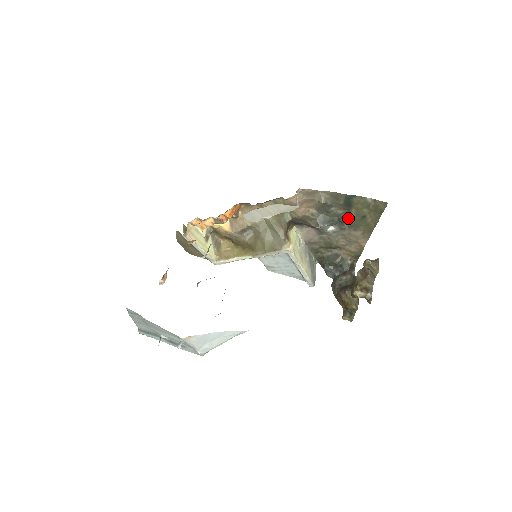
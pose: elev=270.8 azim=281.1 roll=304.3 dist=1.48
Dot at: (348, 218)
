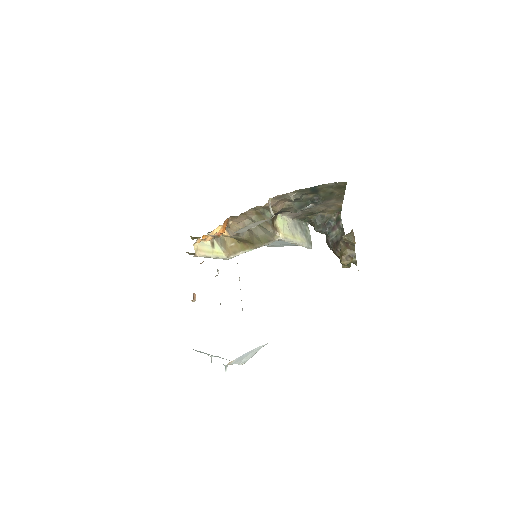
Dot at: (319, 198)
